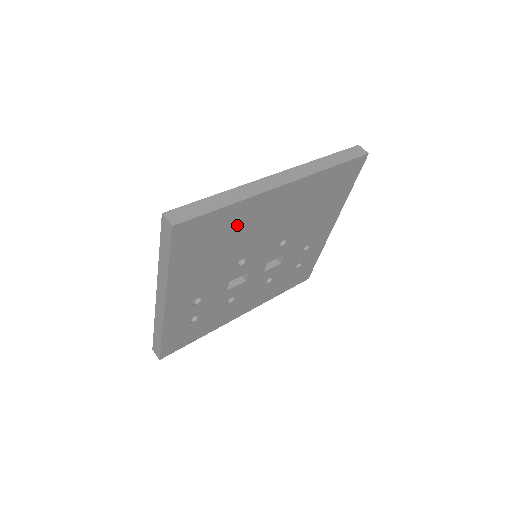
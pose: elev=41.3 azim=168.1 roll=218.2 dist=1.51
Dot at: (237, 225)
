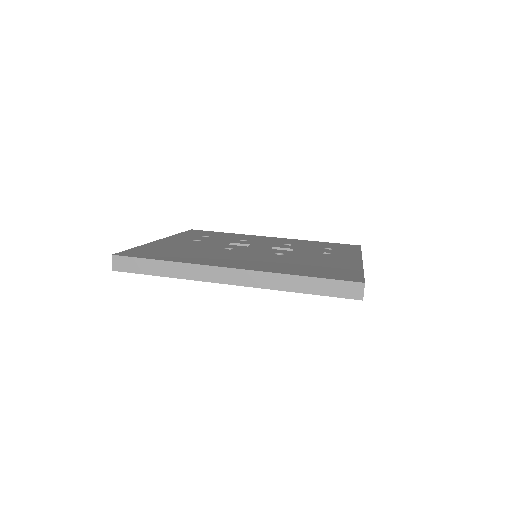
Dot at: occluded
